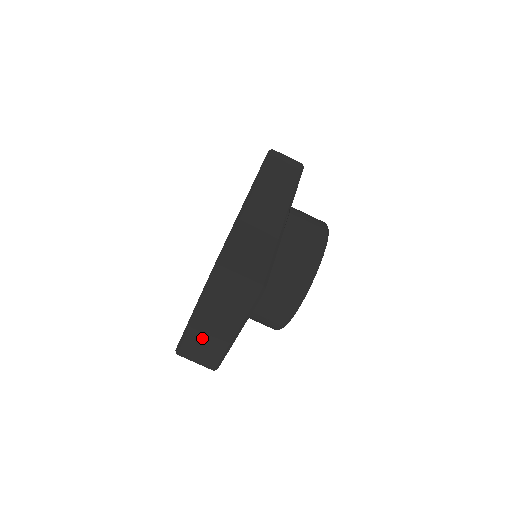
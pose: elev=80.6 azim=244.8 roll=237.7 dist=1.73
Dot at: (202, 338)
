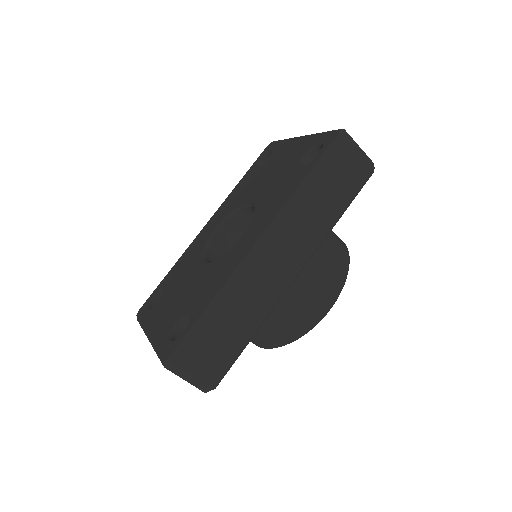
Dot at: occluded
